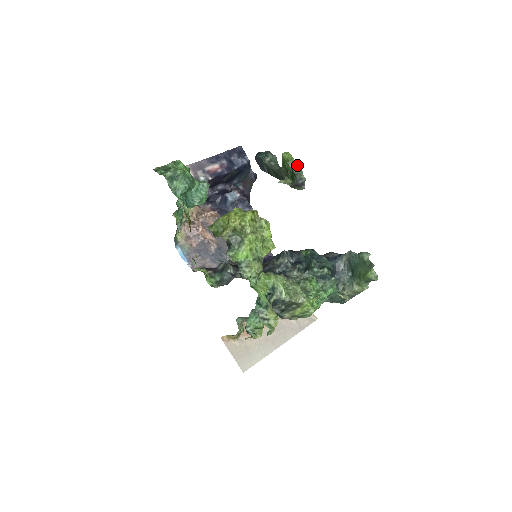
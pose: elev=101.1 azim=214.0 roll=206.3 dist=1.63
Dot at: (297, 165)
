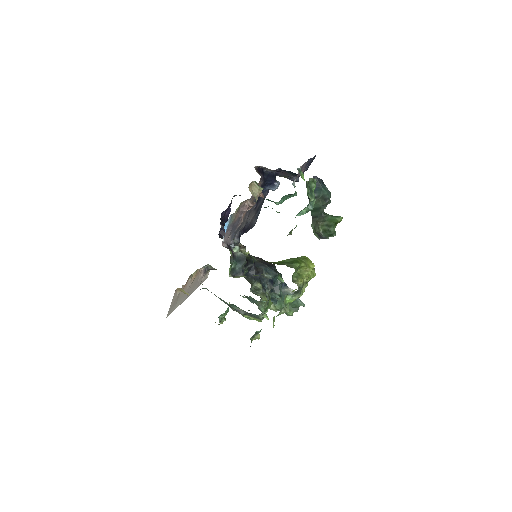
Dot at: occluded
